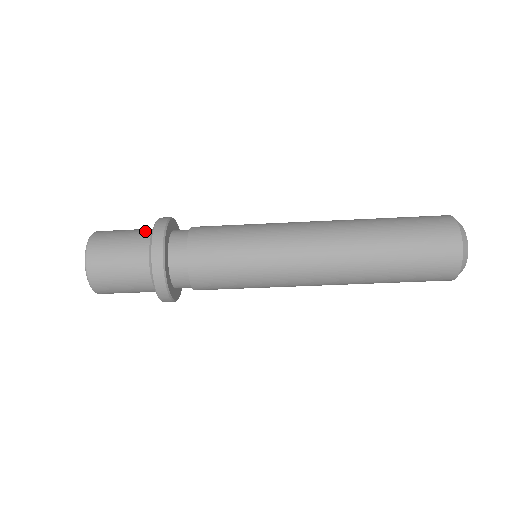
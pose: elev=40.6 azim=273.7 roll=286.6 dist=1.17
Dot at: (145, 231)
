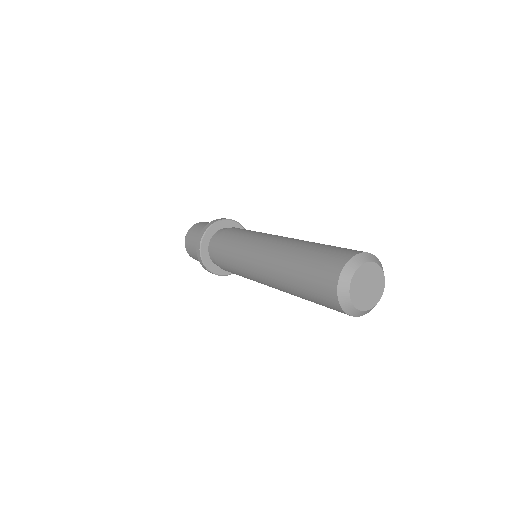
Dot at: occluded
